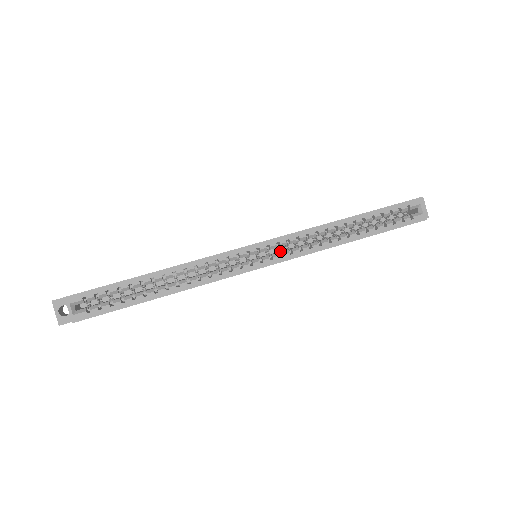
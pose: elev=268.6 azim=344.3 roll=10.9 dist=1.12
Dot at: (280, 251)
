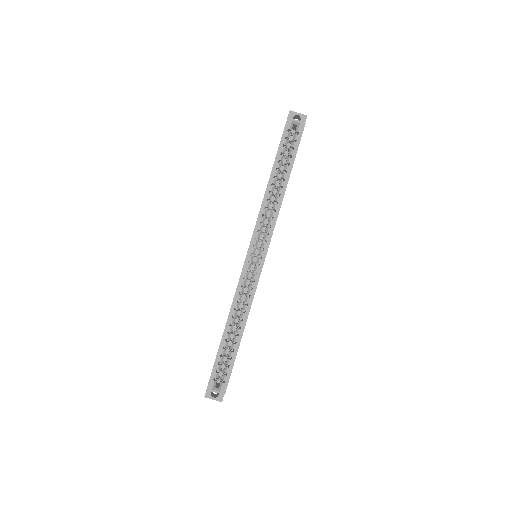
Dot at: occluded
